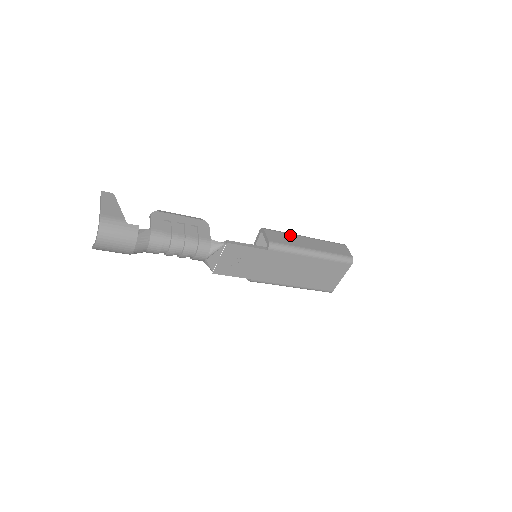
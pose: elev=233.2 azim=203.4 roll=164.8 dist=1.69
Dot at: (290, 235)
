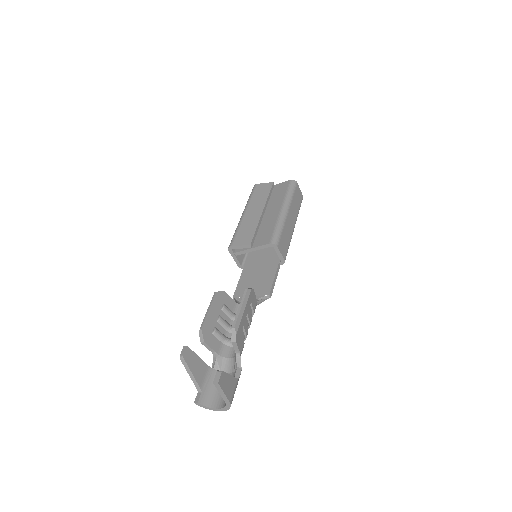
Dot at: (285, 228)
